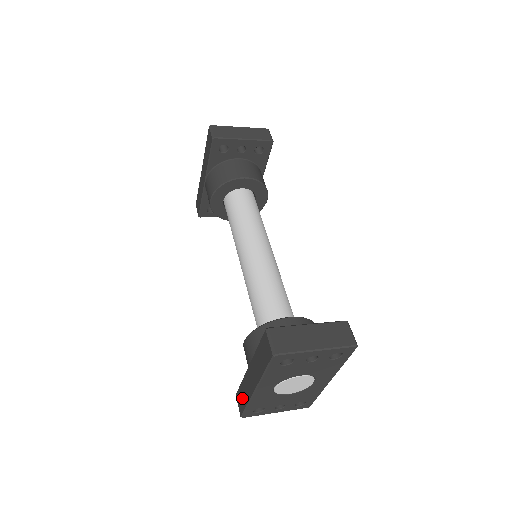
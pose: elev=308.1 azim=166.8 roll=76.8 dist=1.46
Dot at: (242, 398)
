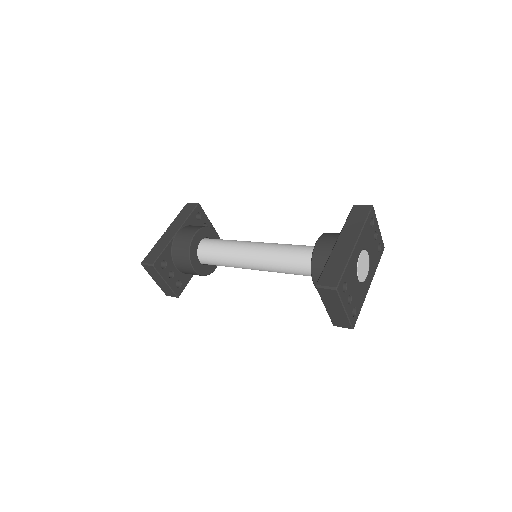
Dot at: (333, 271)
